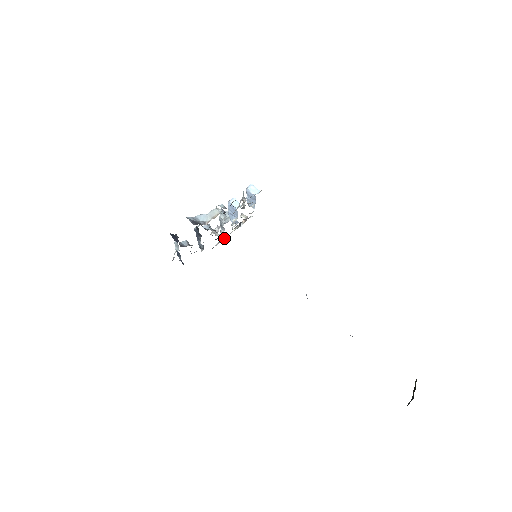
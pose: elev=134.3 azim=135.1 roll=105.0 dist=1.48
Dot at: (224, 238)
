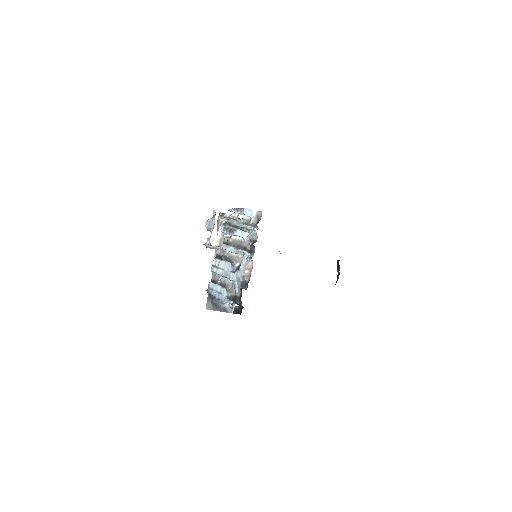
Dot at: (220, 248)
